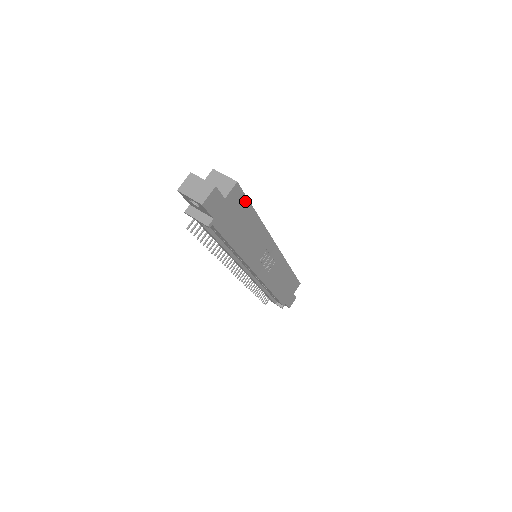
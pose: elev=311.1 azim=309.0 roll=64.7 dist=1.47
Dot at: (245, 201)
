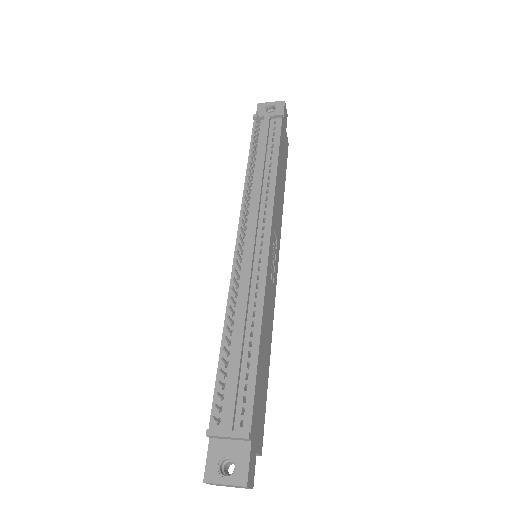
Dot at: (286, 163)
